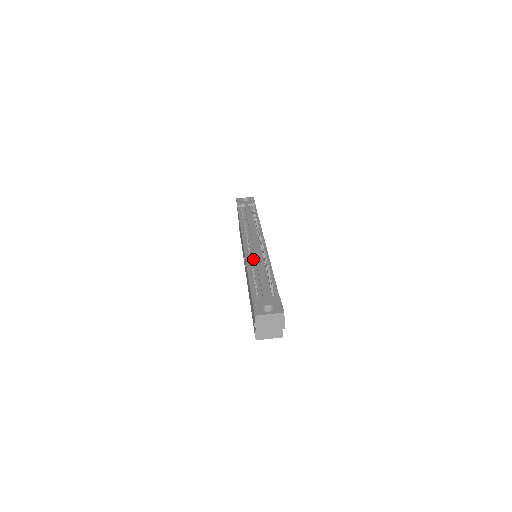
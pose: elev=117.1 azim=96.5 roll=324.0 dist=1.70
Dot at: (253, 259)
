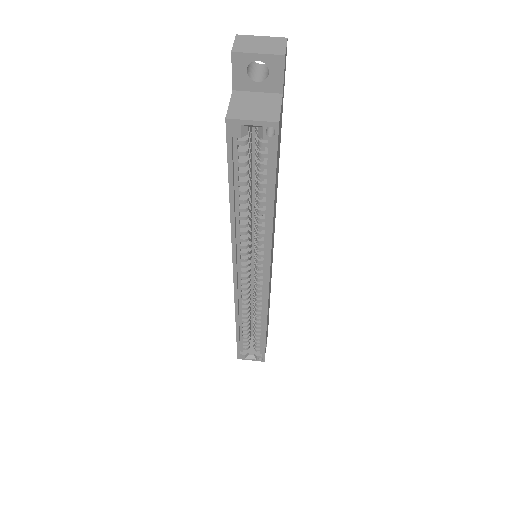
Dot at: occluded
